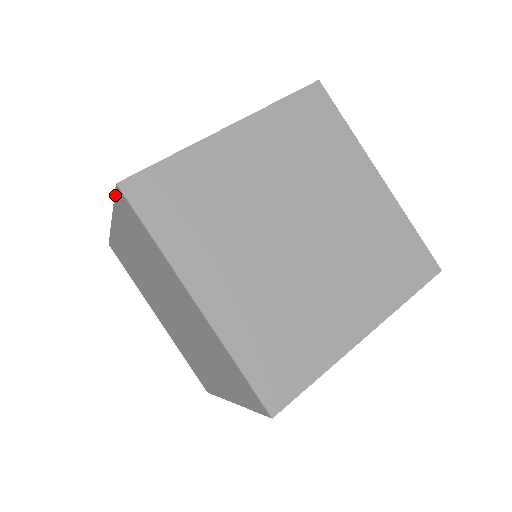
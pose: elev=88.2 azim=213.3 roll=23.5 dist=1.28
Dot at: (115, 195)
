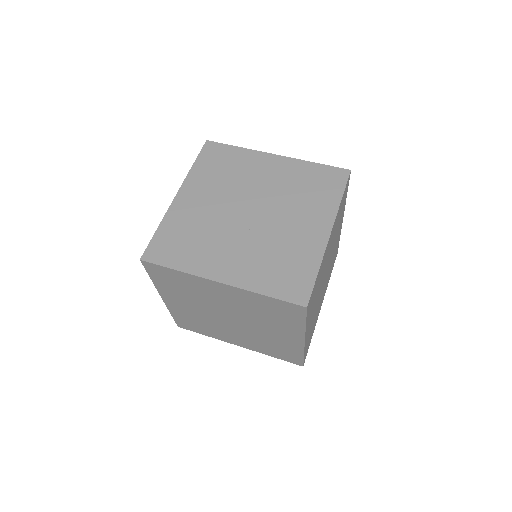
Dot at: (146, 270)
